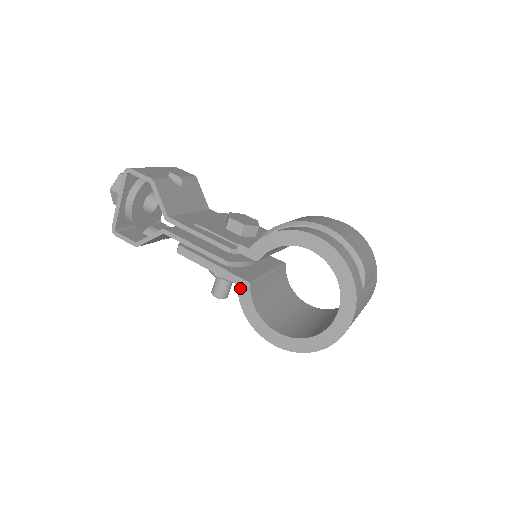
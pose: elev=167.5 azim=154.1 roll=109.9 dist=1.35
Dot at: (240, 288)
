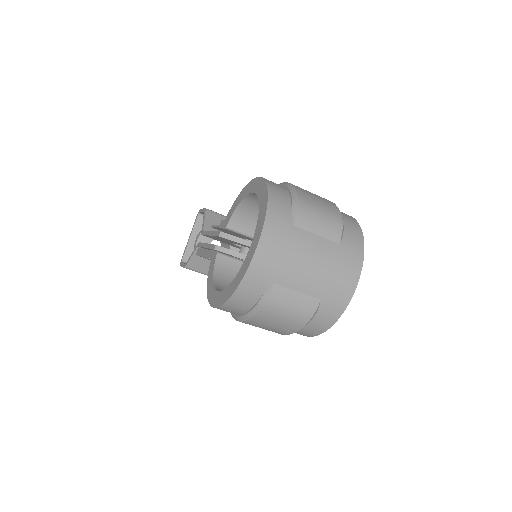
Dot at: (212, 261)
